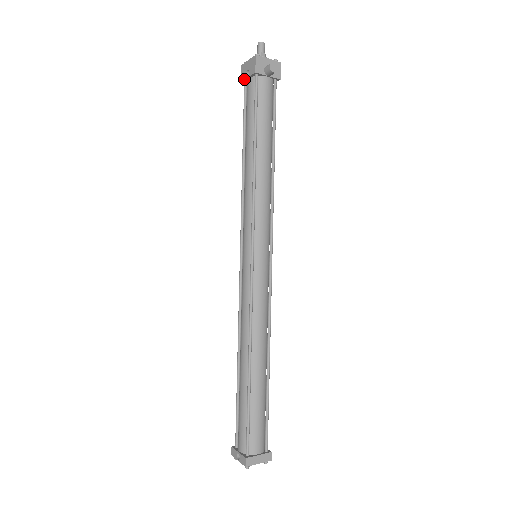
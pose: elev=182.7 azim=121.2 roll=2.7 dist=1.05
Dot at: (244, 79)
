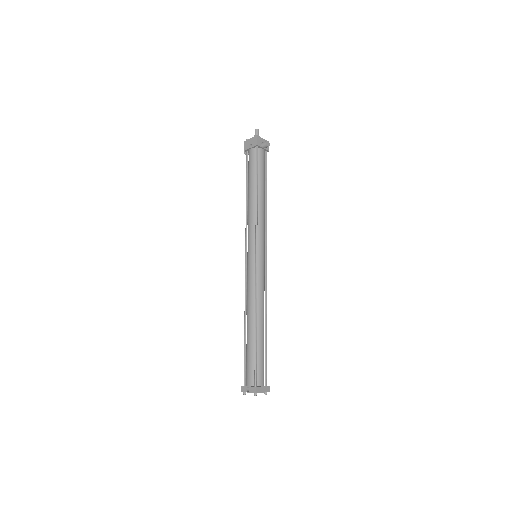
Dot at: (247, 149)
